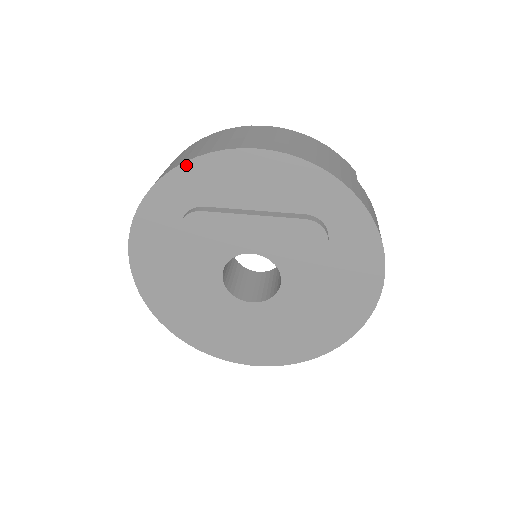
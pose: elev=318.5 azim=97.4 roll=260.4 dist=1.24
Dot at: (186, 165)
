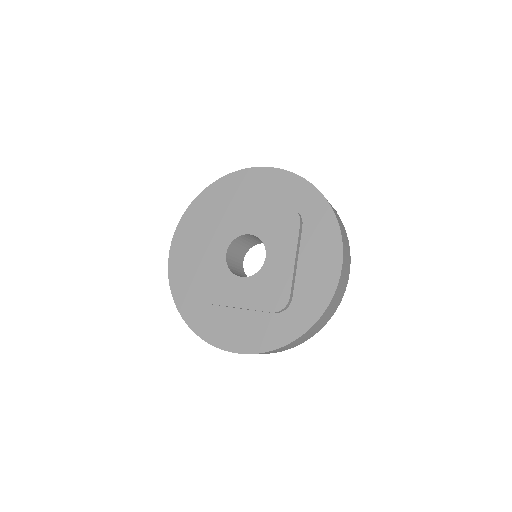
Dot at: (221, 179)
